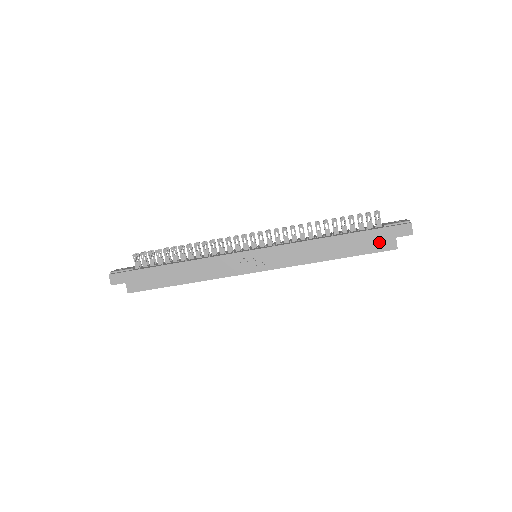
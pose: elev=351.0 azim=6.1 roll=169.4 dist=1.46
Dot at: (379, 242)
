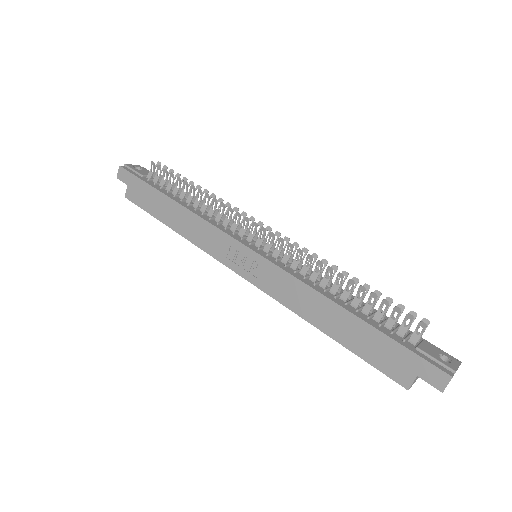
Dot at: (391, 361)
